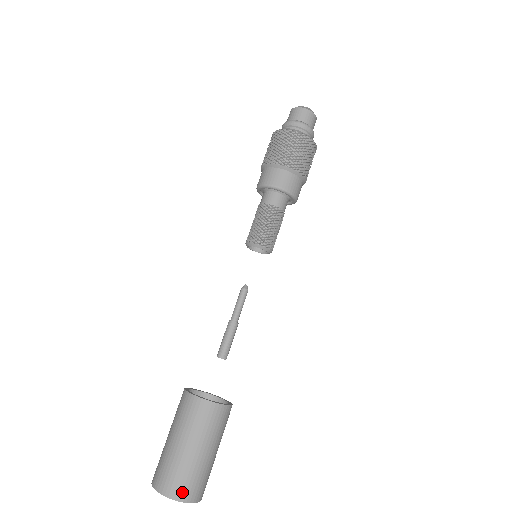
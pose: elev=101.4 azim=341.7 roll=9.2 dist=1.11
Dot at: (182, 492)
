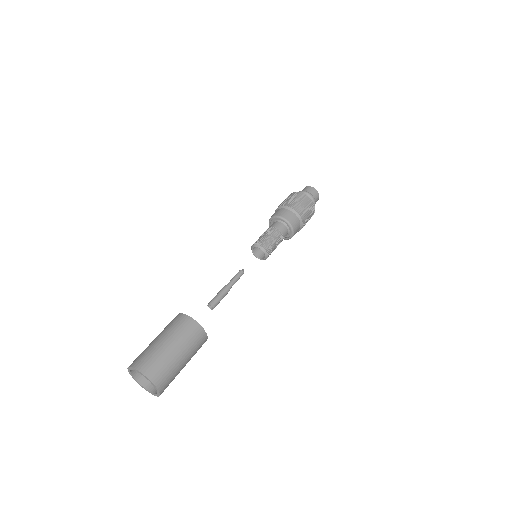
Dot at: (161, 381)
